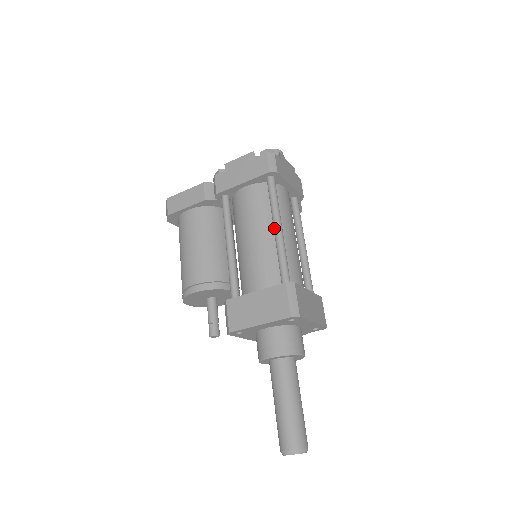
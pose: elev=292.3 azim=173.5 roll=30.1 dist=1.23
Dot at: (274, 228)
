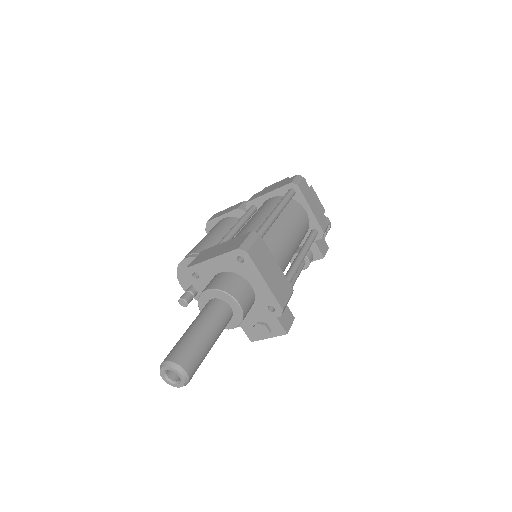
Dot at: (272, 211)
